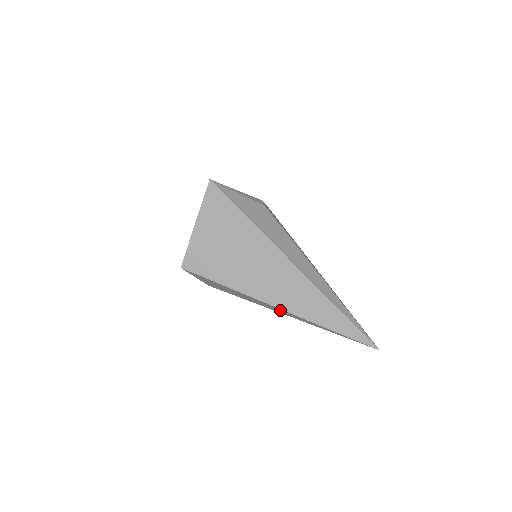
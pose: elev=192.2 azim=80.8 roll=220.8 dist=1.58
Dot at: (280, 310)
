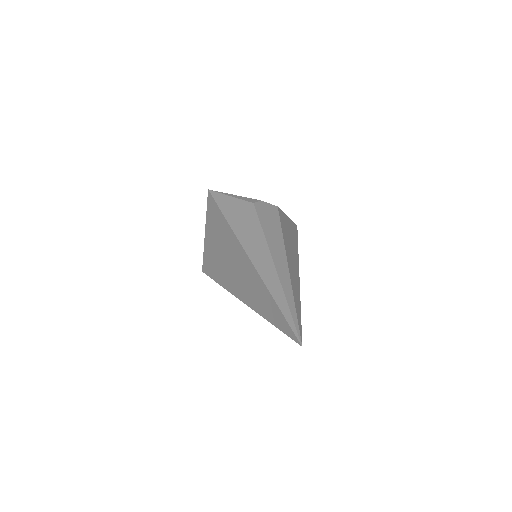
Dot at: occluded
